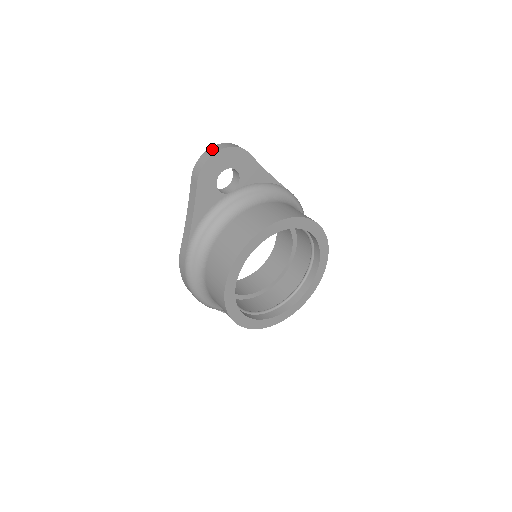
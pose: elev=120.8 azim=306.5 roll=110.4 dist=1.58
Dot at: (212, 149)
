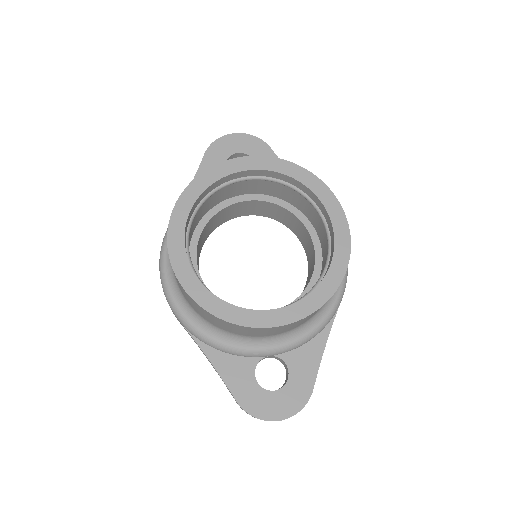
Dot at: occluded
